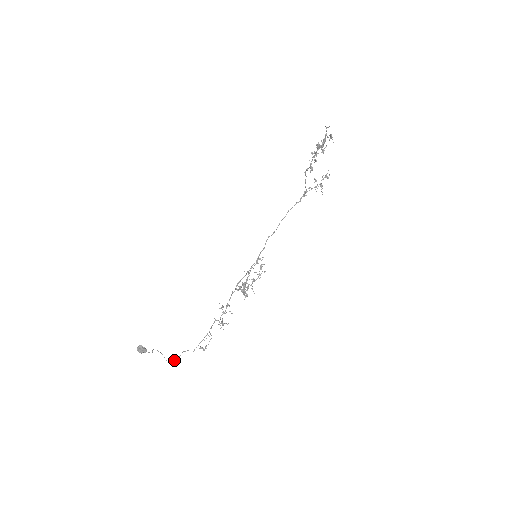
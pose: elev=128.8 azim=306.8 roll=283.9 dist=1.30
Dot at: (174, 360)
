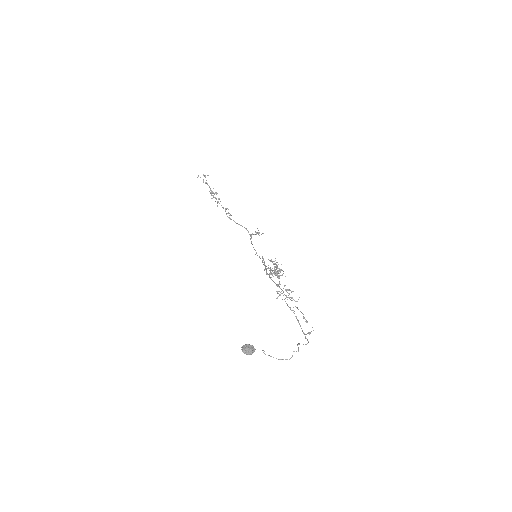
Dot at: occluded
